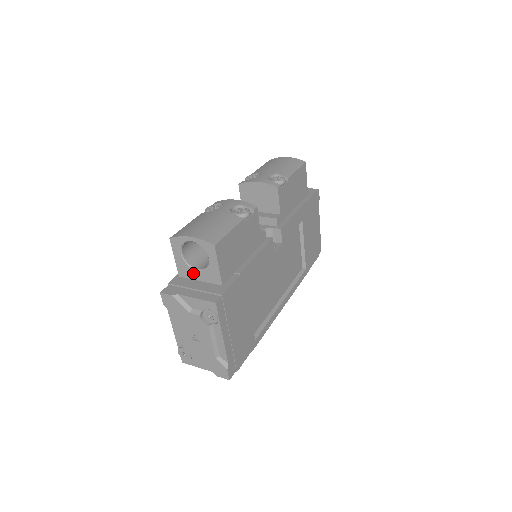
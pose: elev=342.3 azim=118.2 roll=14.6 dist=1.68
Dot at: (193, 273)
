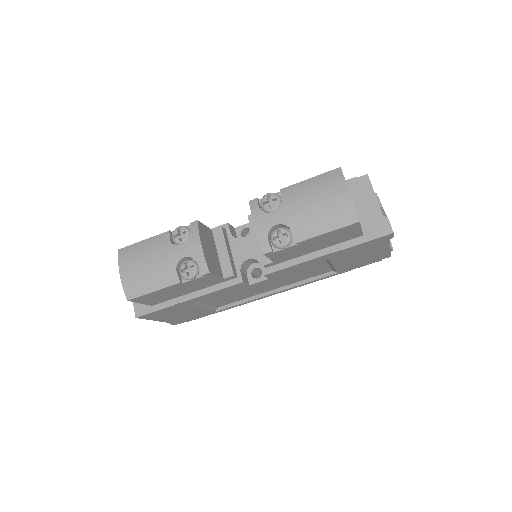
Dot at: occluded
